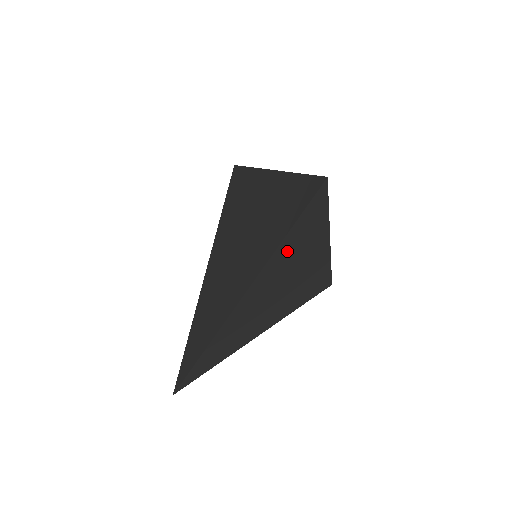
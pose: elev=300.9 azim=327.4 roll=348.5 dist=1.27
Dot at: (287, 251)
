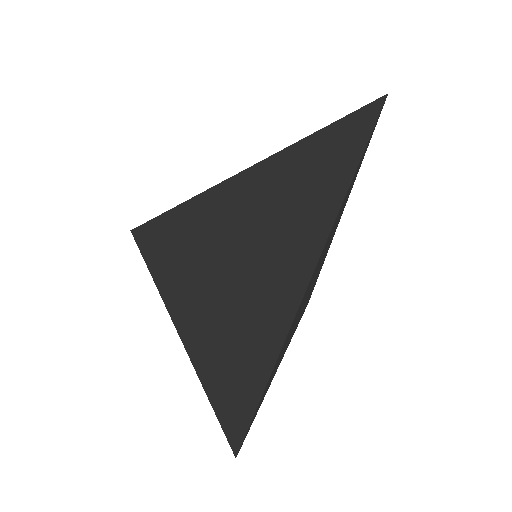
Dot at: occluded
